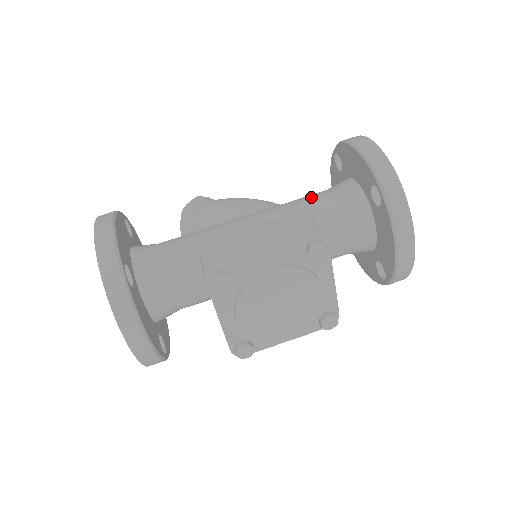
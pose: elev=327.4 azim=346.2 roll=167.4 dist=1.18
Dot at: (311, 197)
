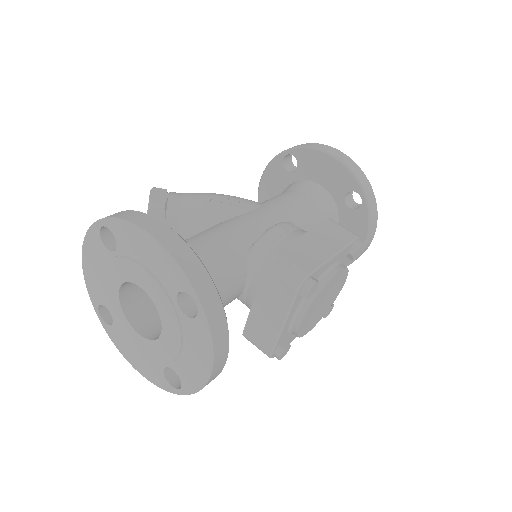
Dot at: (292, 197)
